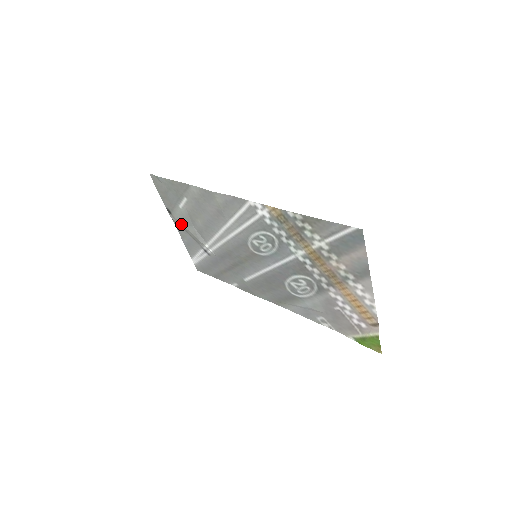
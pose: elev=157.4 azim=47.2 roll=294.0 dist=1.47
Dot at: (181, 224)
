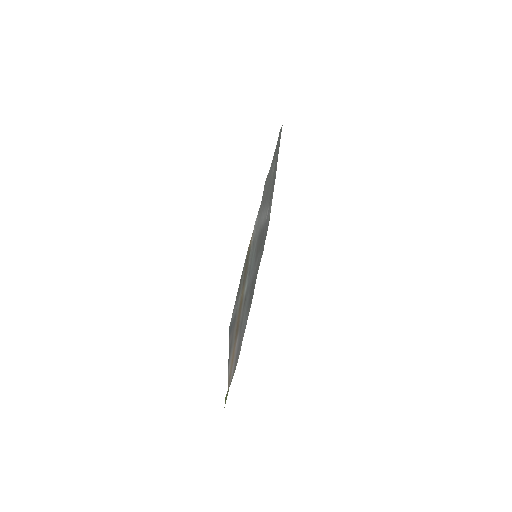
Dot at: (274, 178)
